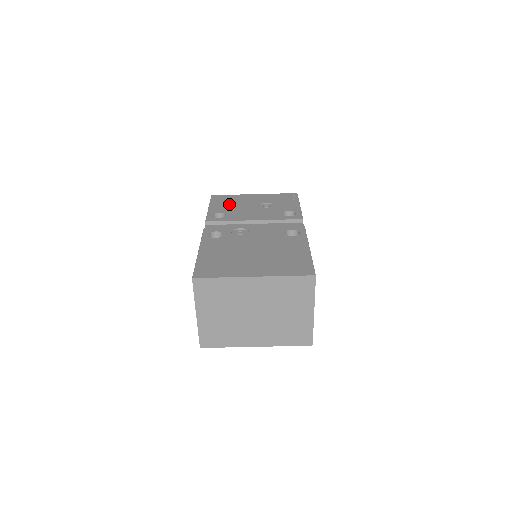
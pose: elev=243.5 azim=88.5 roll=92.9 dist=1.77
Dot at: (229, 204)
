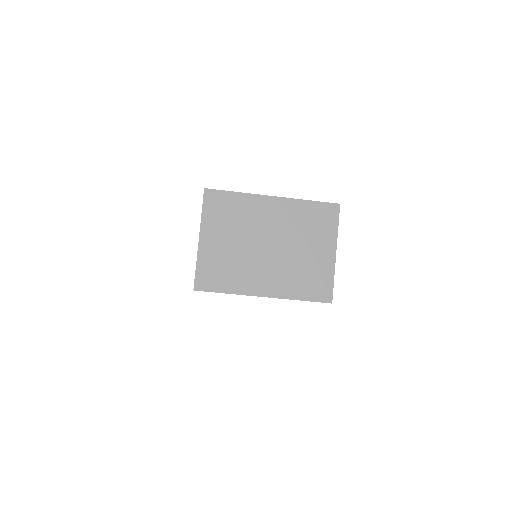
Dot at: occluded
